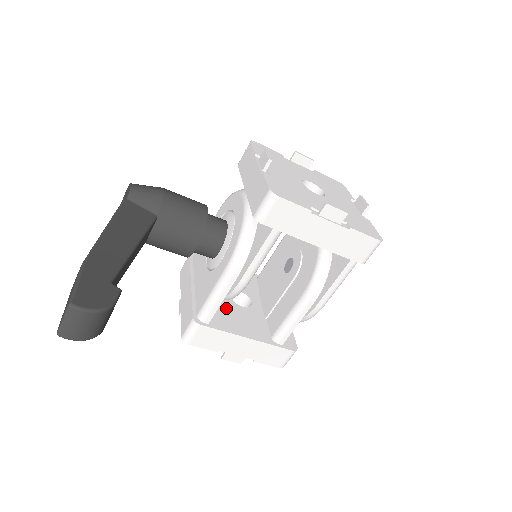
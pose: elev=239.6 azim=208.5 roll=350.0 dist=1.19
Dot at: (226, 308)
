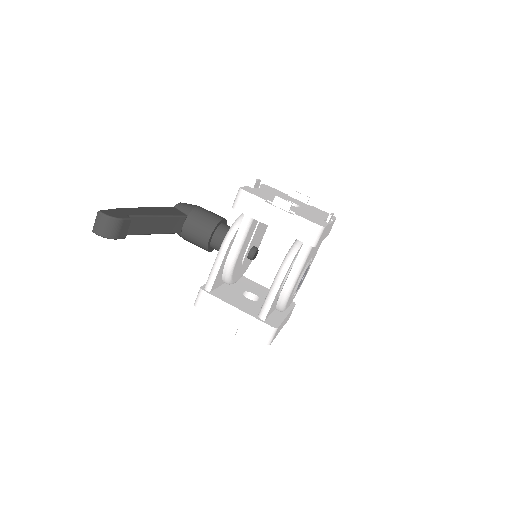
Dot at: (233, 294)
